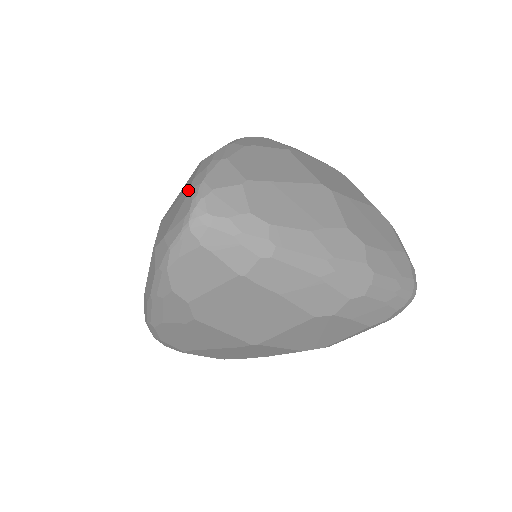
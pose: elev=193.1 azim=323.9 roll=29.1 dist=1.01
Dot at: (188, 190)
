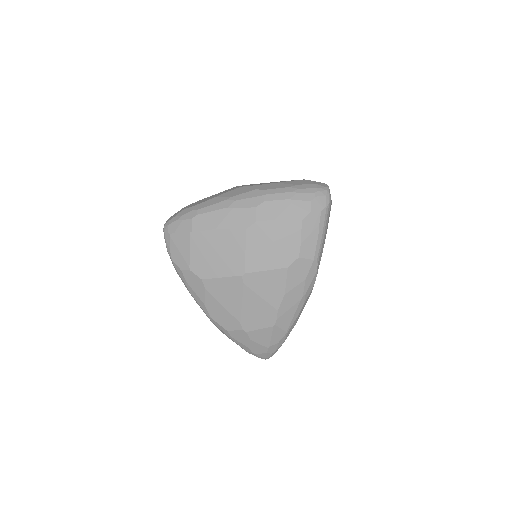
Dot at: occluded
